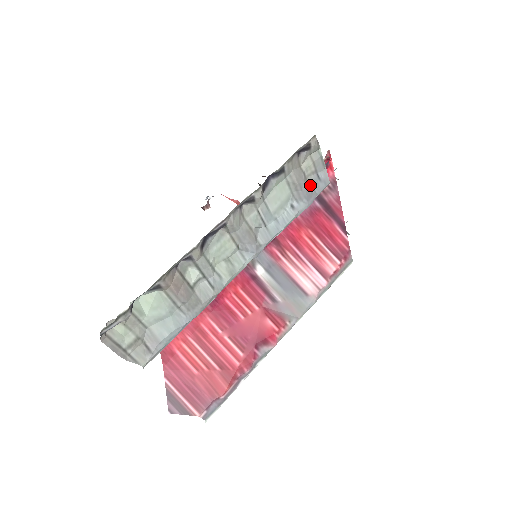
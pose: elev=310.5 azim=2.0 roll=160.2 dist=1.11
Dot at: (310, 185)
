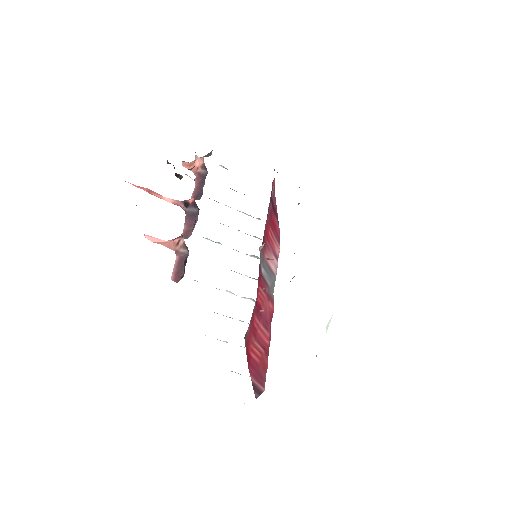
Dot at: occluded
